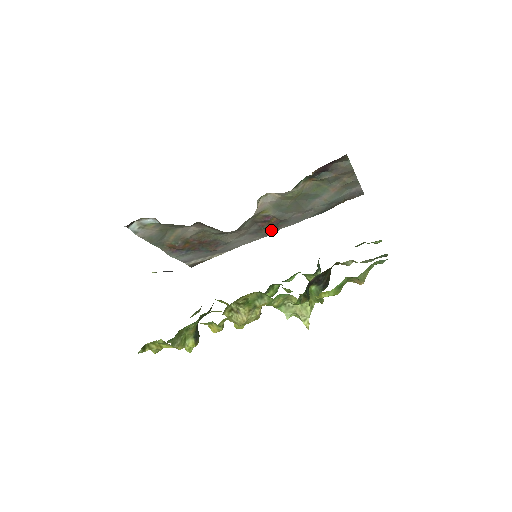
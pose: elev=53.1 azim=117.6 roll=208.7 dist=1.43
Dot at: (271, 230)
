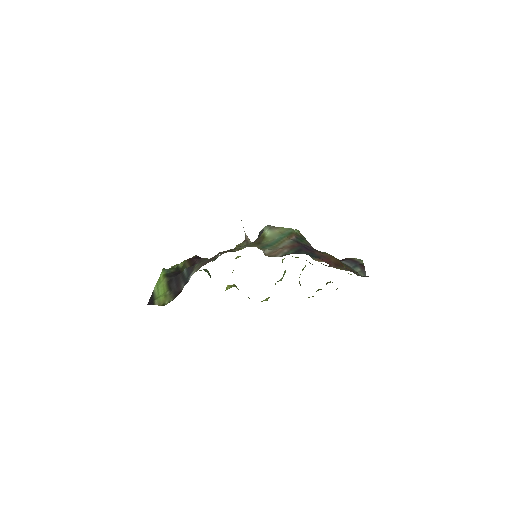
Dot at: occluded
